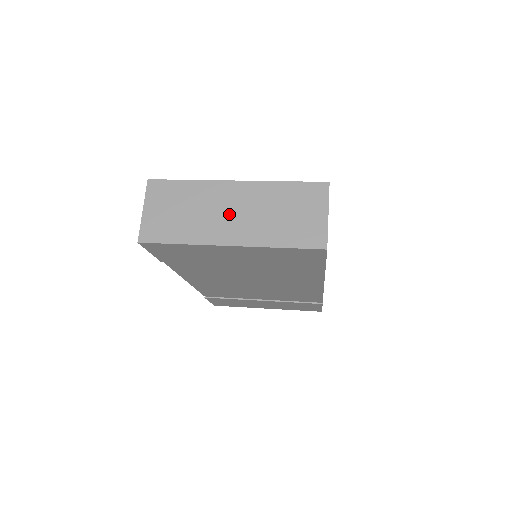
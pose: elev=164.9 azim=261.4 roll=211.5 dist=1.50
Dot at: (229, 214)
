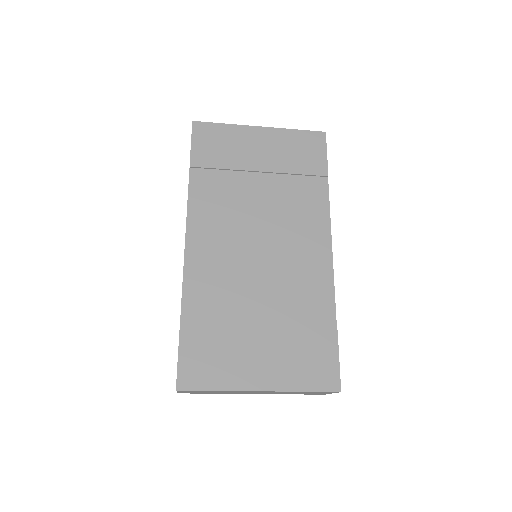
Dot at: occluded
